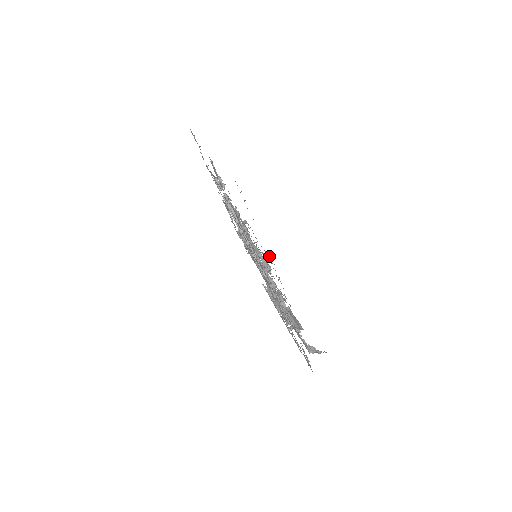
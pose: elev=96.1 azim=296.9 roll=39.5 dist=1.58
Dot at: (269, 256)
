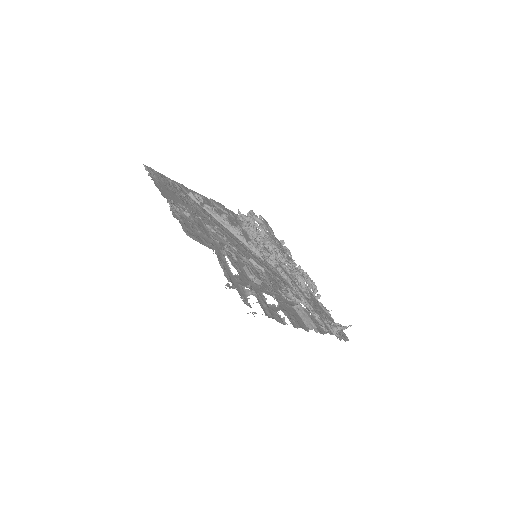
Dot at: (252, 292)
